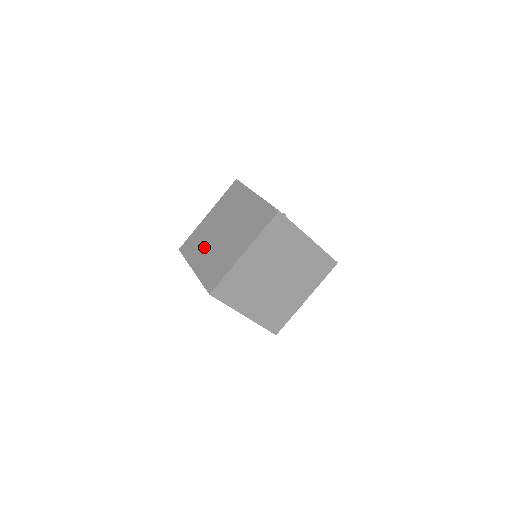
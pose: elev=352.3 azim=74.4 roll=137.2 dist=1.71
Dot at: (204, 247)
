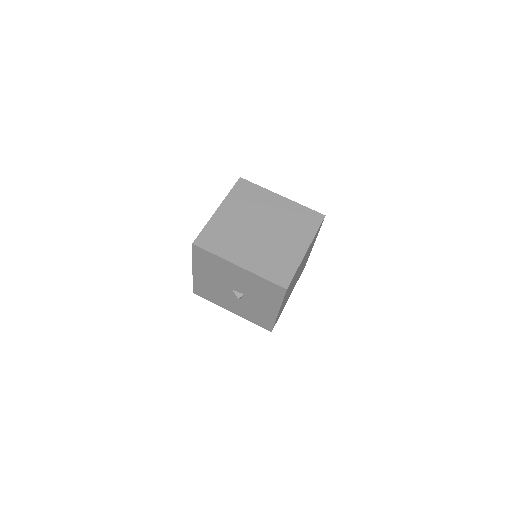
Dot at: (241, 243)
